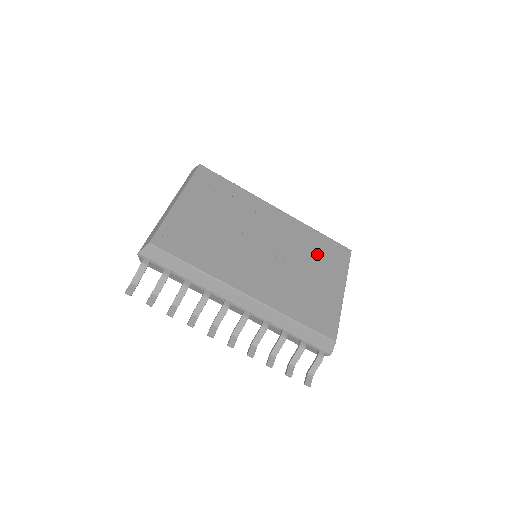
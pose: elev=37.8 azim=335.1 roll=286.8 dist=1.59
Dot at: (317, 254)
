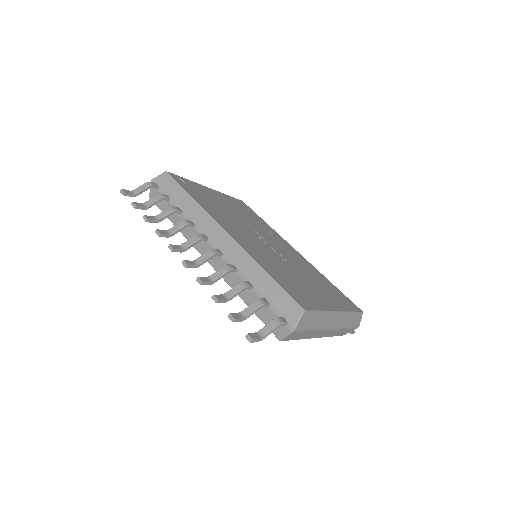
Dot at: (321, 283)
